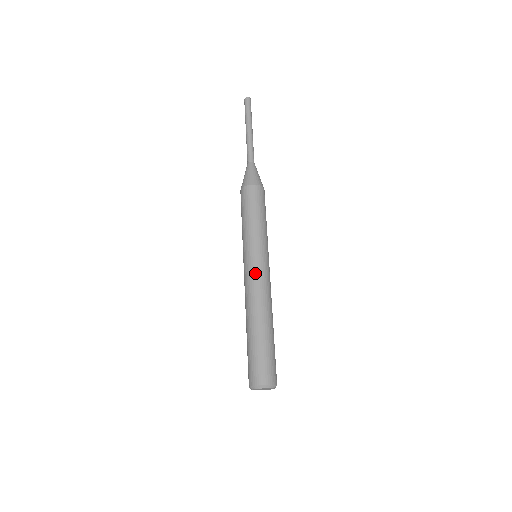
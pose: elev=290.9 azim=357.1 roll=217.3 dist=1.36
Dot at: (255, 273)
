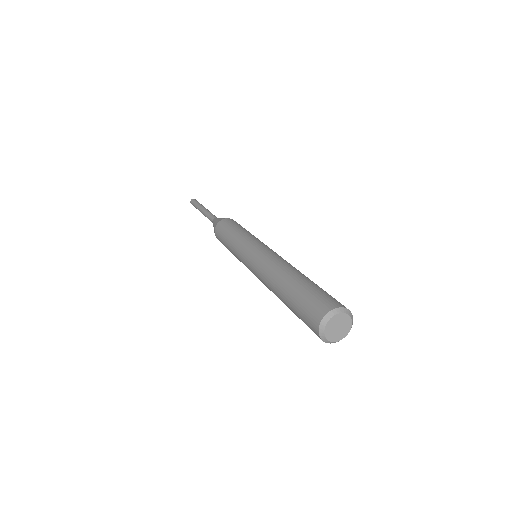
Dot at: (273, 251)
